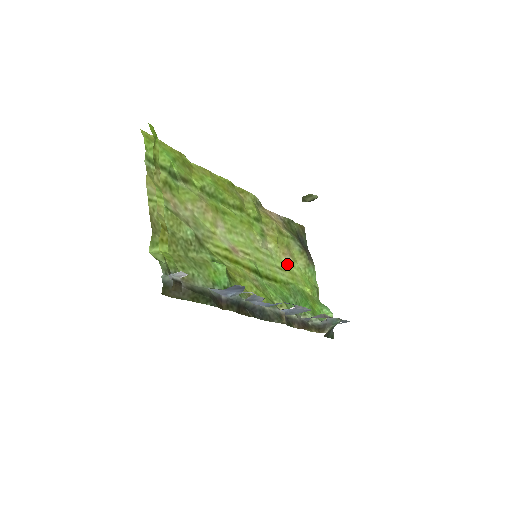
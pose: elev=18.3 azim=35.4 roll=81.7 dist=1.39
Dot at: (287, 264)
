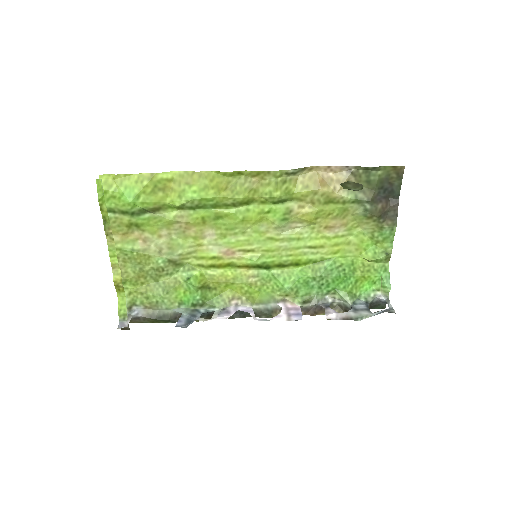
Dot at: (332, 236)
